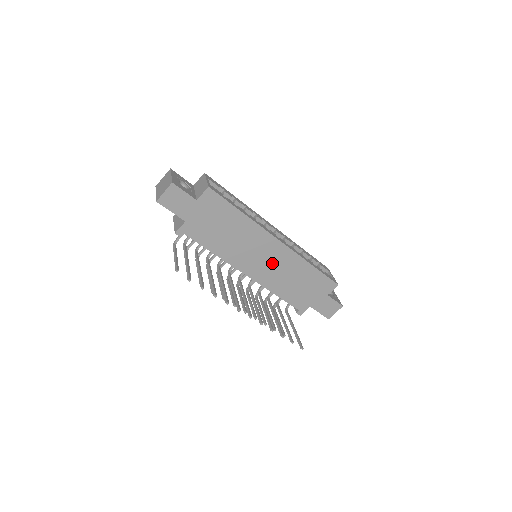
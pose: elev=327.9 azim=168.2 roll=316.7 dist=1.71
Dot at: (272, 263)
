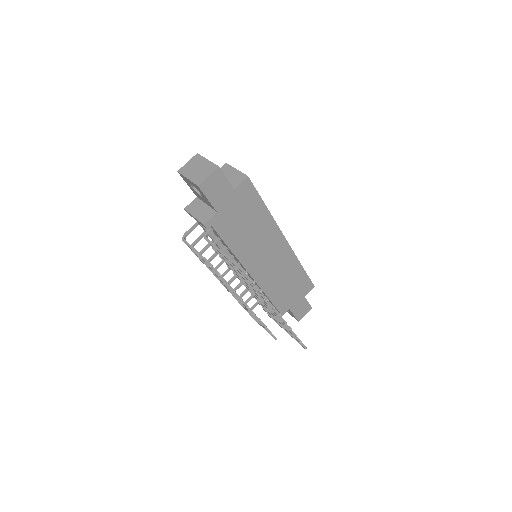
Dot at: (274, 263)
